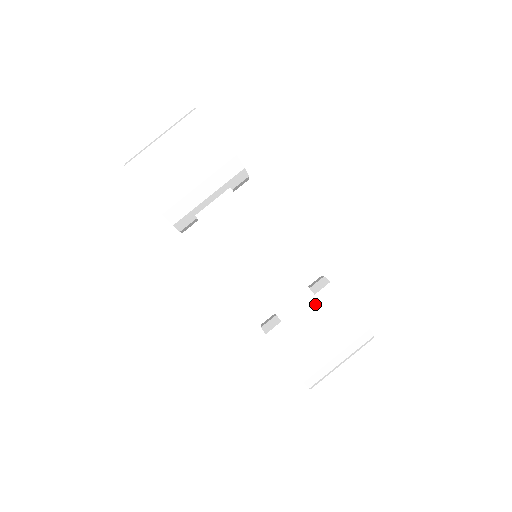
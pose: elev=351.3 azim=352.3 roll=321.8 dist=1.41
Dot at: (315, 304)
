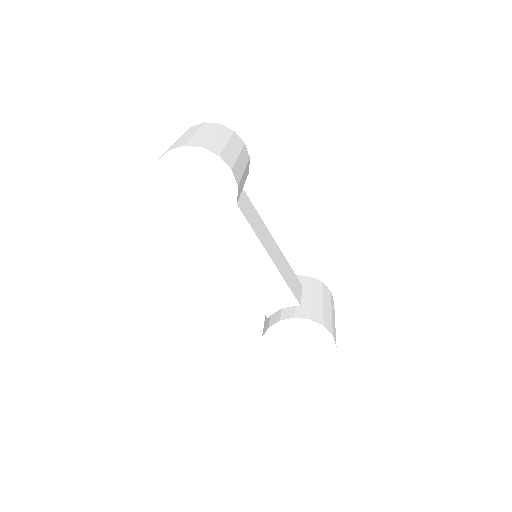
Dot at: (305, 288)
